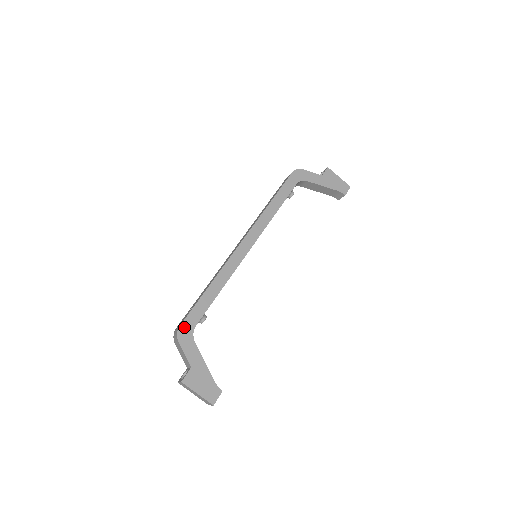
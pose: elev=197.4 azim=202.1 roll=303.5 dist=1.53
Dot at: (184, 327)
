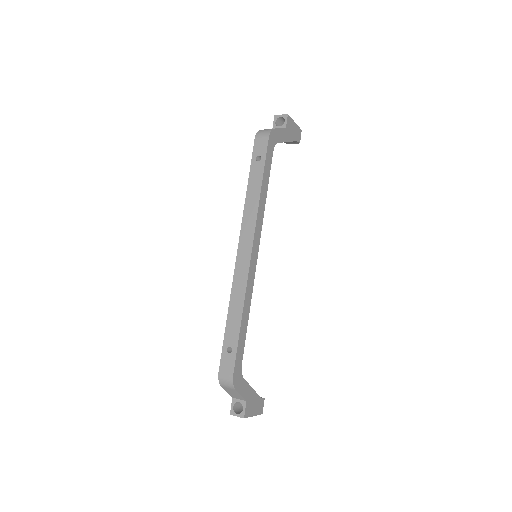
Dot at: (236, 374)
